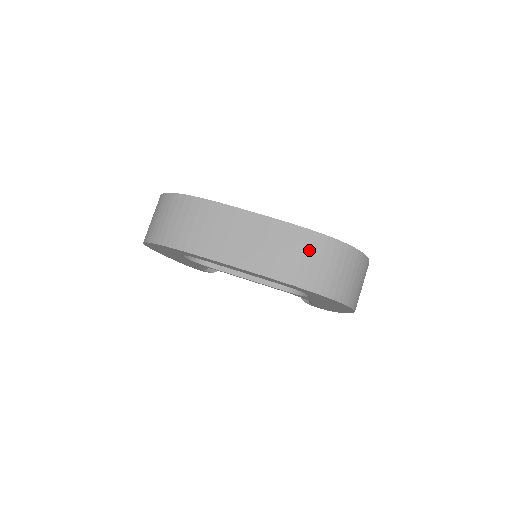
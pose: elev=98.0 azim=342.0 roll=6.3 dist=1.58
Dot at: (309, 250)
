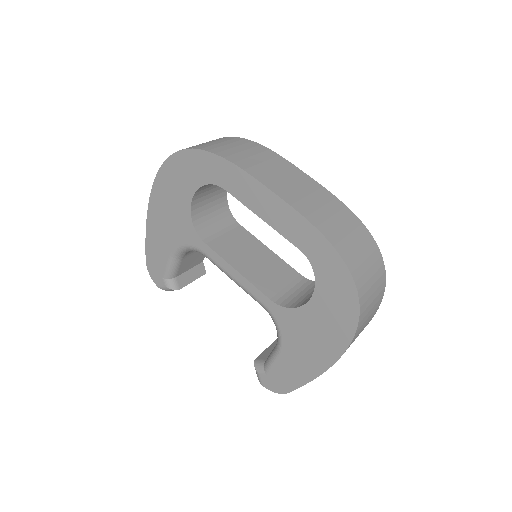
Dot at: (349, 225)
